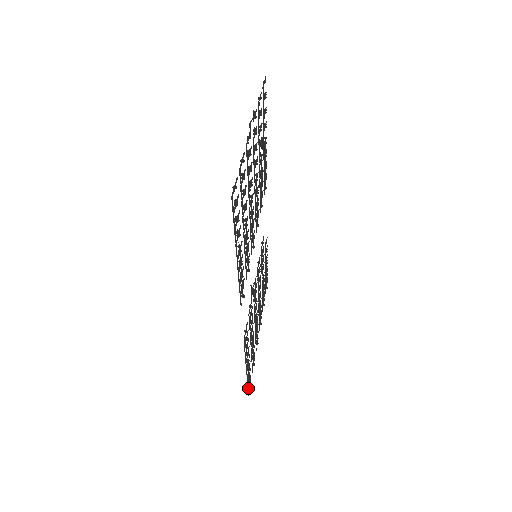
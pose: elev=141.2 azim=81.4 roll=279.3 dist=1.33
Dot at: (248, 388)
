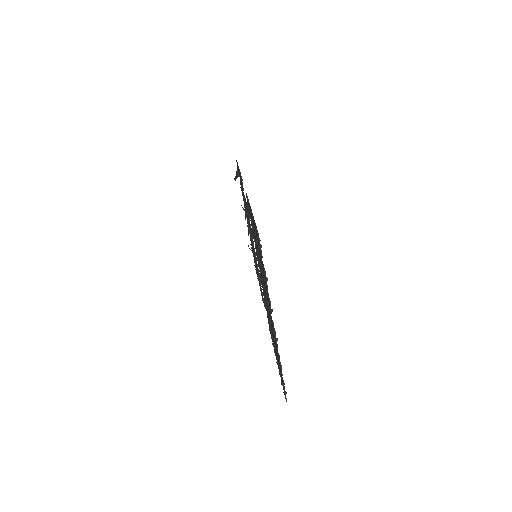
Dot at: occluded
